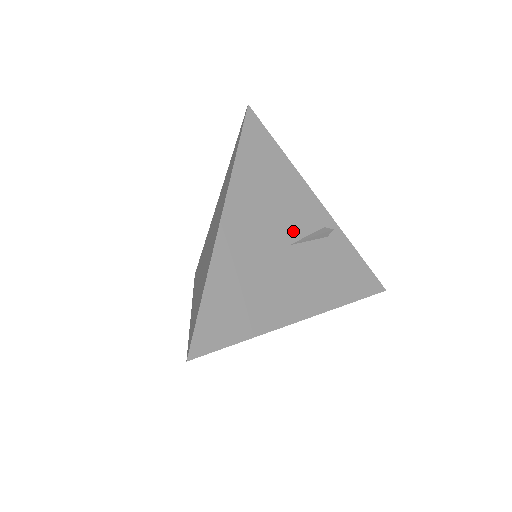
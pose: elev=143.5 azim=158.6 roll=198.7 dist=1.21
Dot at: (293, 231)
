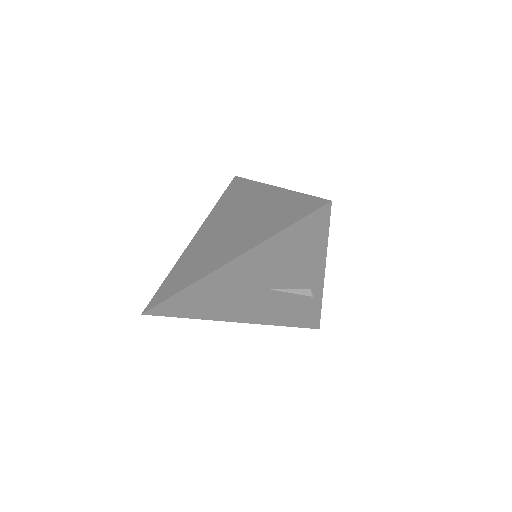
Dot at: (282, 284)
